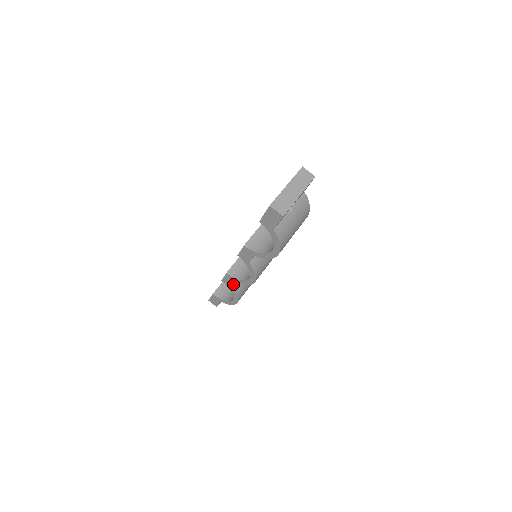
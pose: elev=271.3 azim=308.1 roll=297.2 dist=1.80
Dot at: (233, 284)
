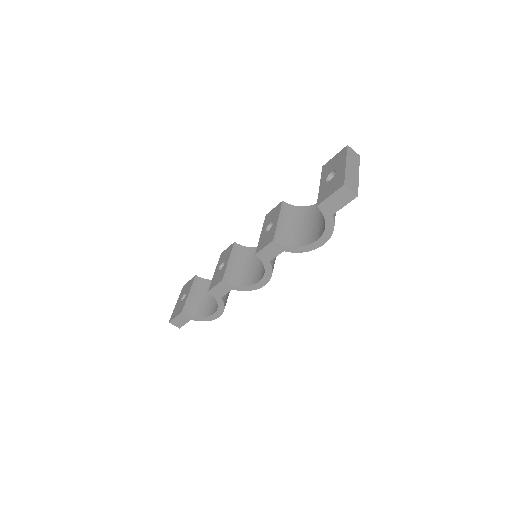
Dot at: (225, 293)
